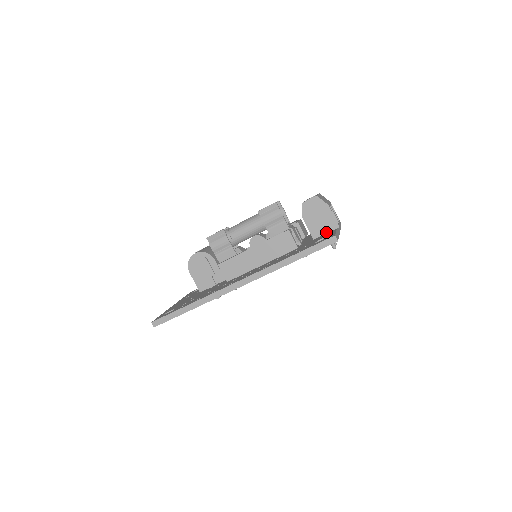
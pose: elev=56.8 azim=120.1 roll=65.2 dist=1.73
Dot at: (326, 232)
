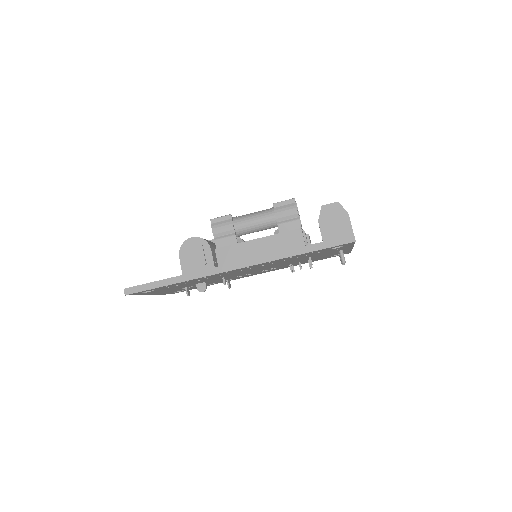
Dot at: occluded
